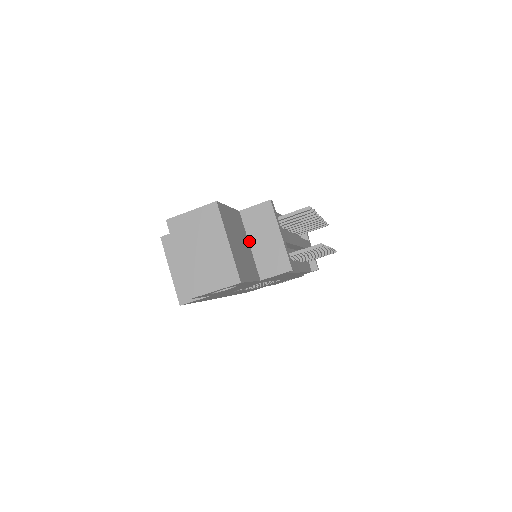
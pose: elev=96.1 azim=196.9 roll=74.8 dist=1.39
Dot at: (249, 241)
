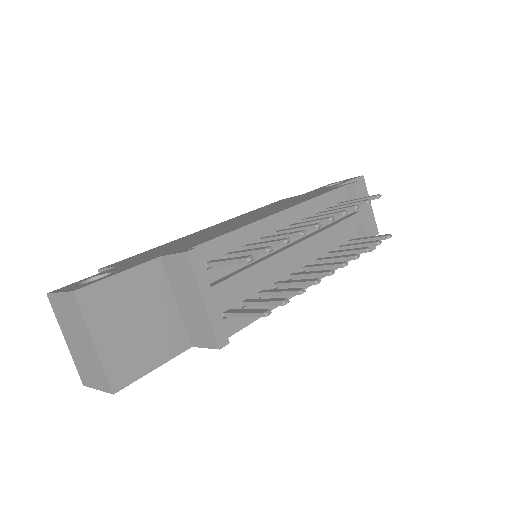
Dot at: (175, 297)
